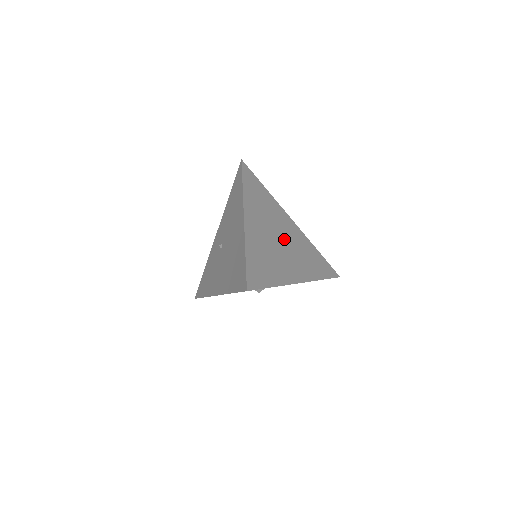
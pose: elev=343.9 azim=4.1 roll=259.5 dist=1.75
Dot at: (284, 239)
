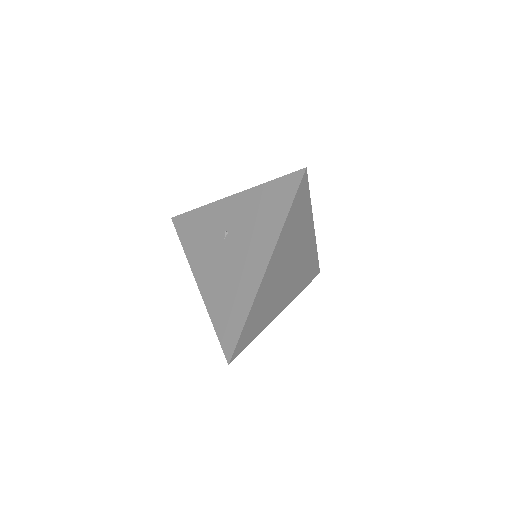
Dot at: (293, 266)
